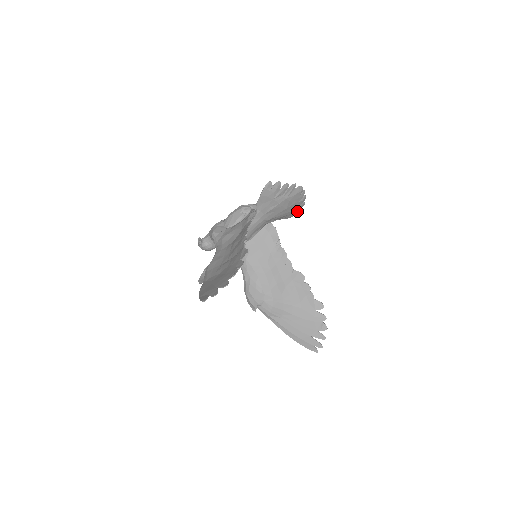
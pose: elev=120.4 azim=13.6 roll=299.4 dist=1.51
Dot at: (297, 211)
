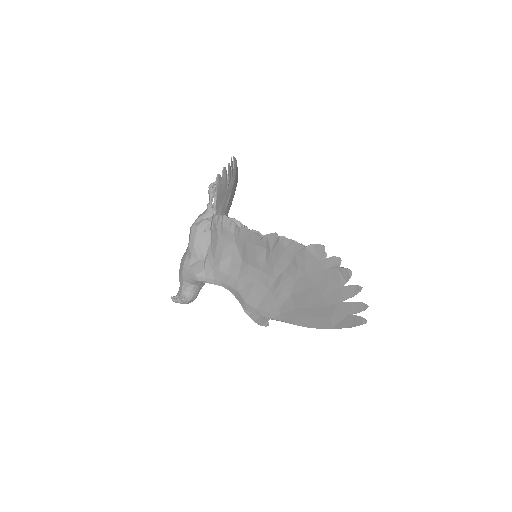
Dot at: occluded
